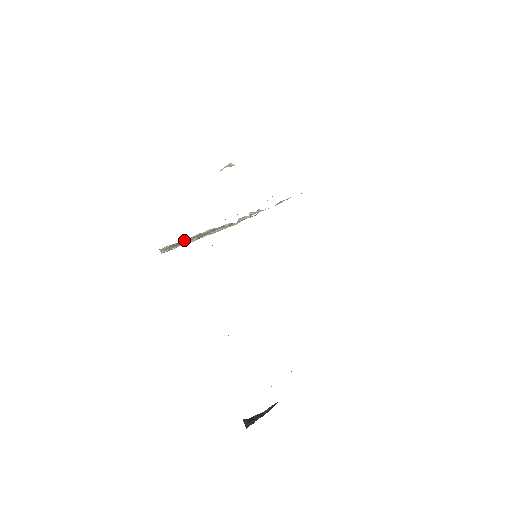
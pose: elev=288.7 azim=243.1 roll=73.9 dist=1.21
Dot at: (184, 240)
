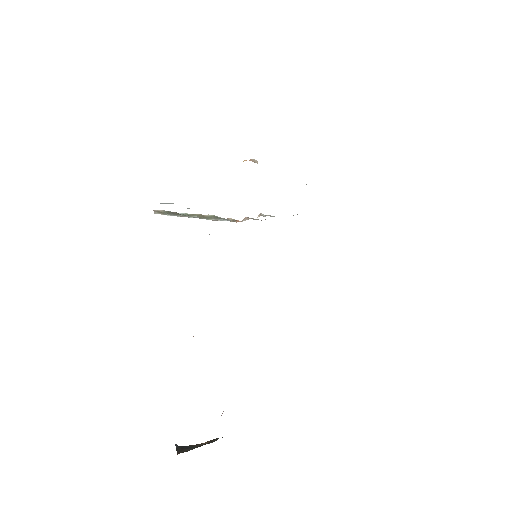
Dot at: (182, 213)
